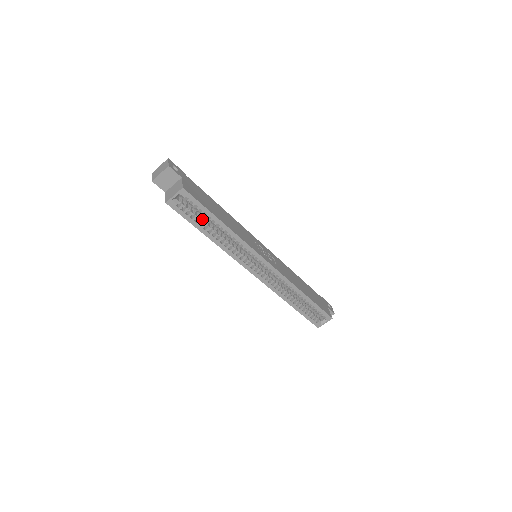
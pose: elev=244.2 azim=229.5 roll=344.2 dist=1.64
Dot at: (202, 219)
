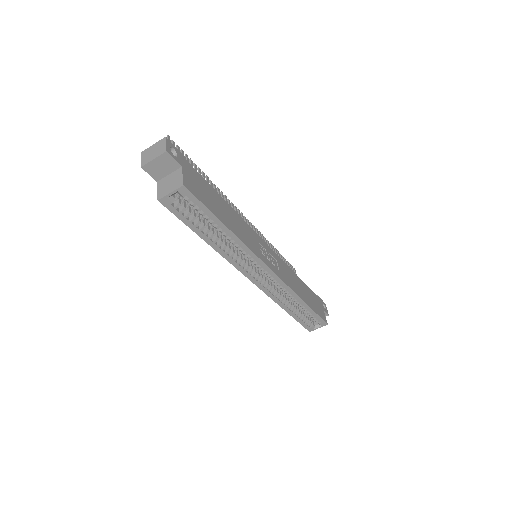
Dot at: (201, 218)
